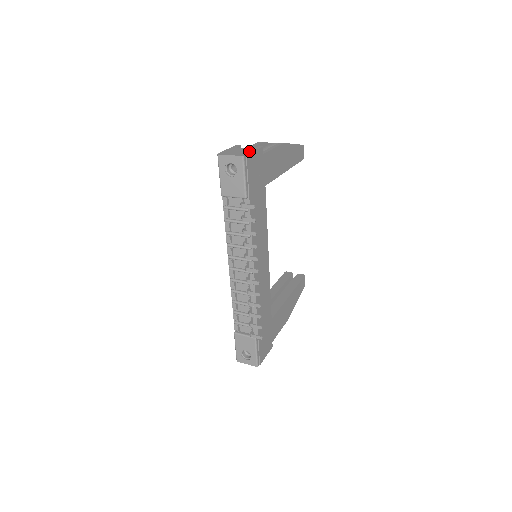
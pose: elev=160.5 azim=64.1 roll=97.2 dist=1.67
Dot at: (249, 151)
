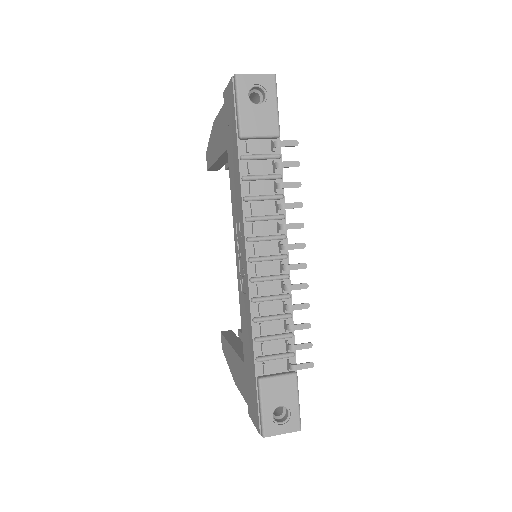
Dot at: occluded
